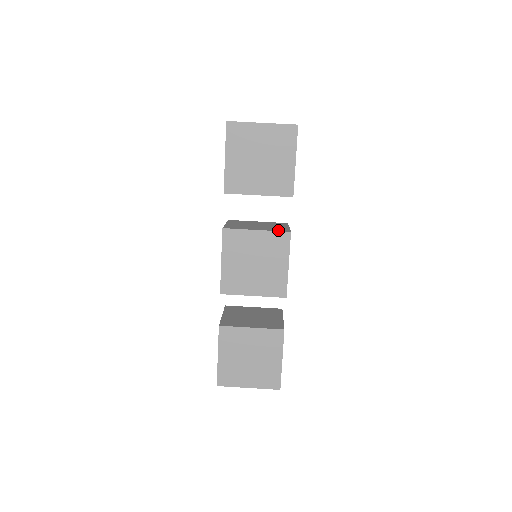
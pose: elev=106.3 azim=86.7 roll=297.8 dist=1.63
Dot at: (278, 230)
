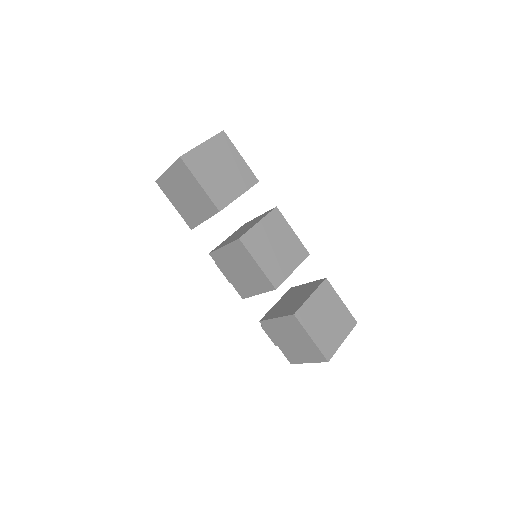
Dot at: (267, 213)
